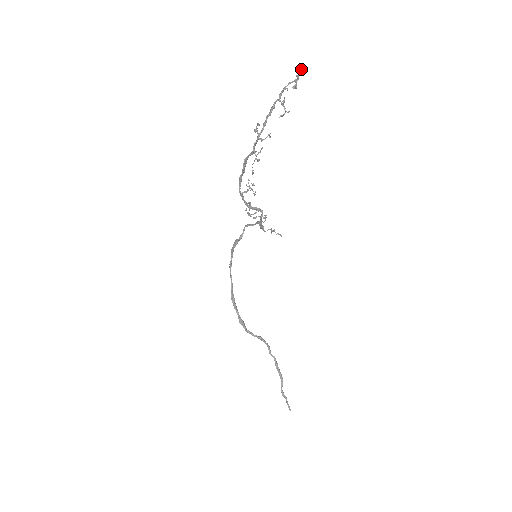
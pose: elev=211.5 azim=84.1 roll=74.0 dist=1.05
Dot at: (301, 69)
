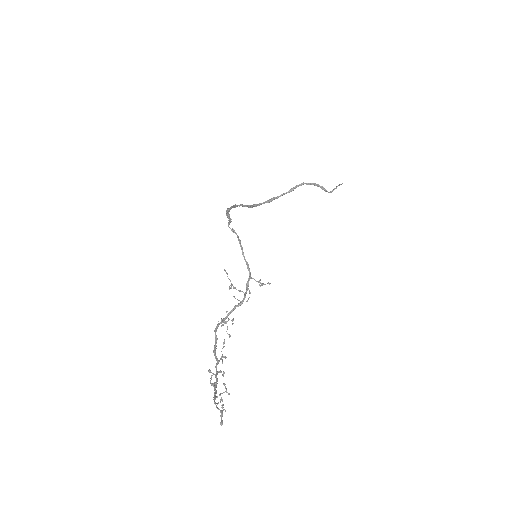
Dot at: (221, 425)
